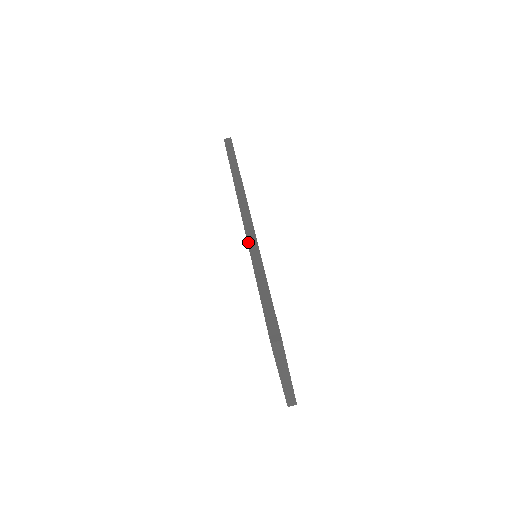
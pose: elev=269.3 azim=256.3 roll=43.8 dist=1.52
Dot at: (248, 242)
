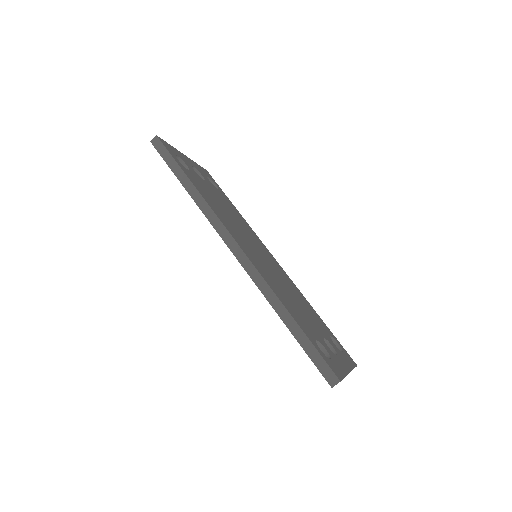
Dot at: (254, 281)
